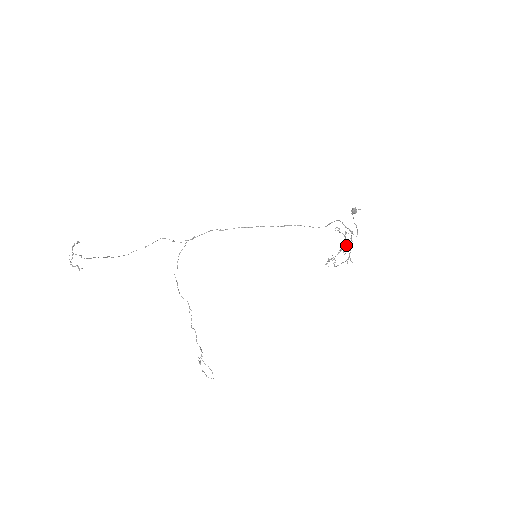
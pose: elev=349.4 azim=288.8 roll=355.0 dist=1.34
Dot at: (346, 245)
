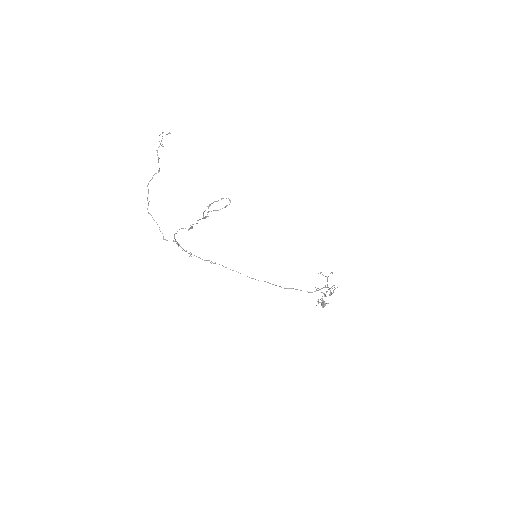
Dot at: occluded
